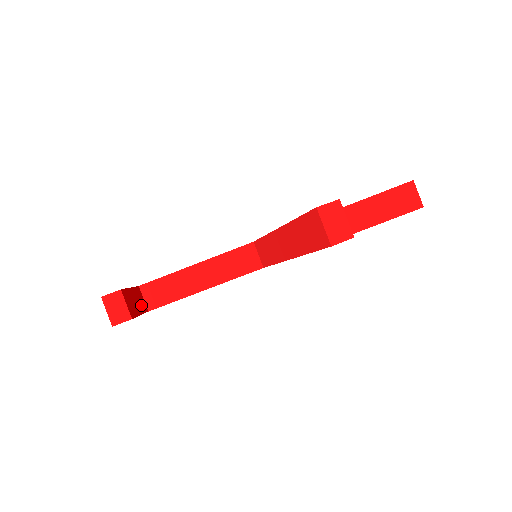
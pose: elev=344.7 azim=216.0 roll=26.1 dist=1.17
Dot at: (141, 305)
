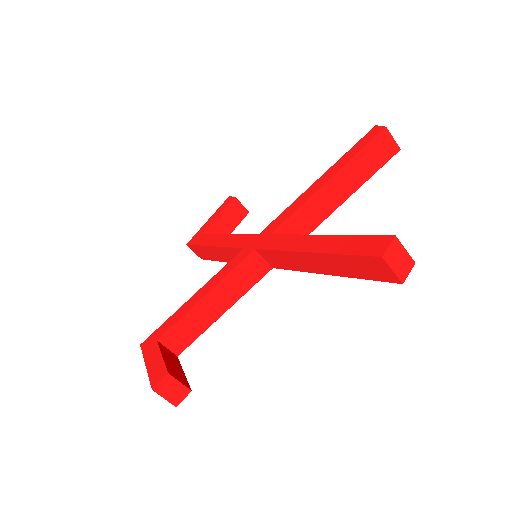
Dot at: (174, 360)
